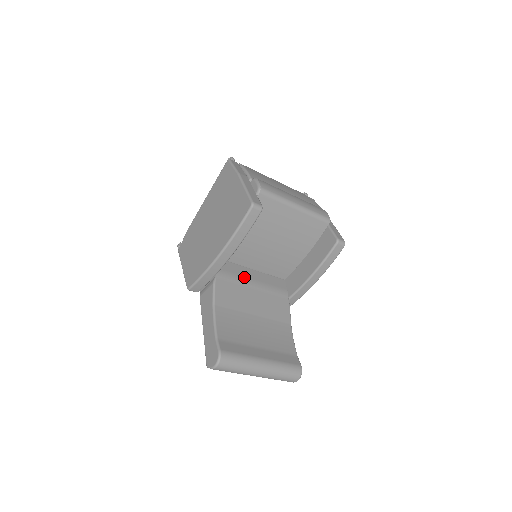
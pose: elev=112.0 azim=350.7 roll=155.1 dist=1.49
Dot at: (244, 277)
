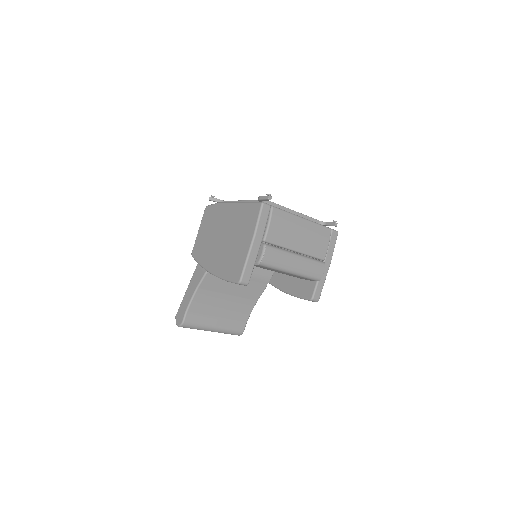
Dot at: occluded
